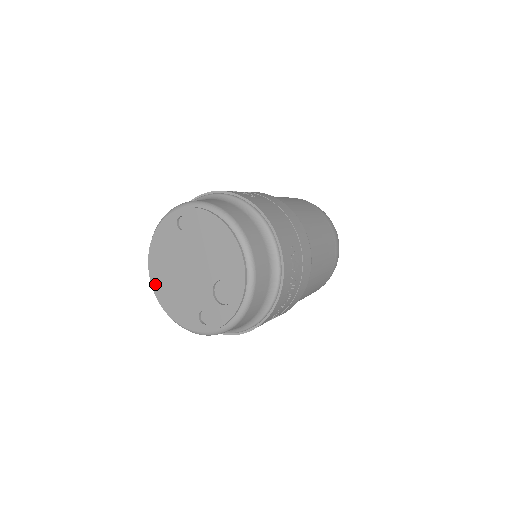
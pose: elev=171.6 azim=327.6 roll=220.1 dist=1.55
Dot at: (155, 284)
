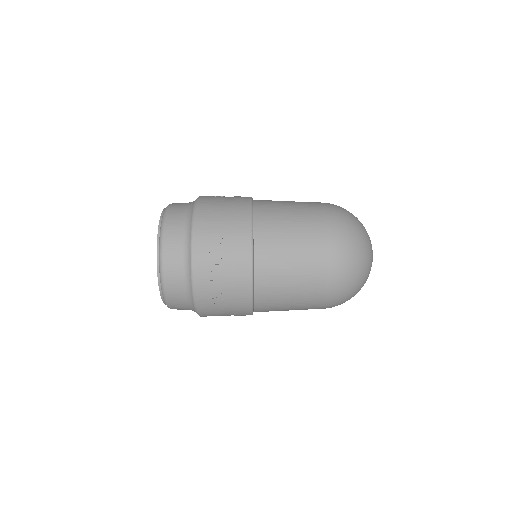
Dot at: occluded
